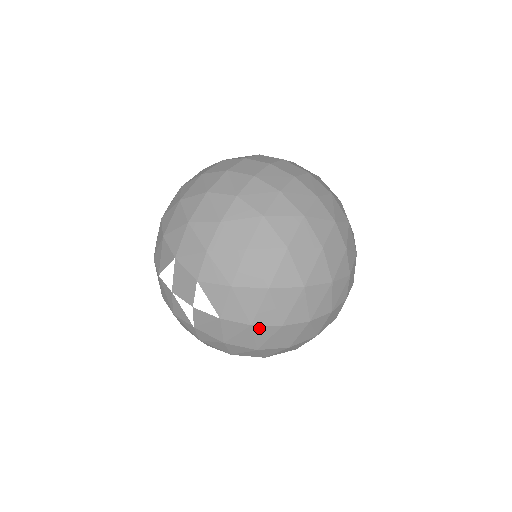
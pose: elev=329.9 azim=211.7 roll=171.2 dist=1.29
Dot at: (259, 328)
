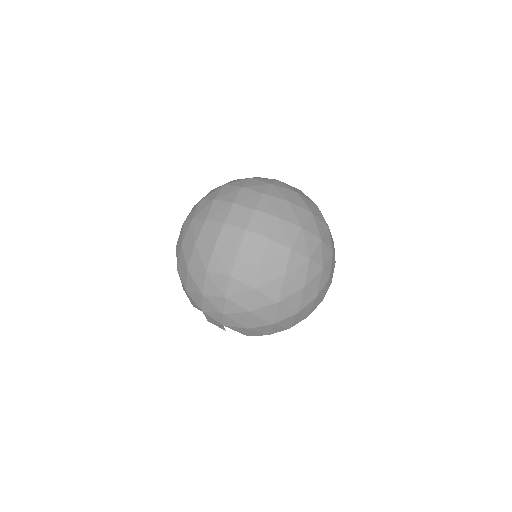
Dot at: occluded
